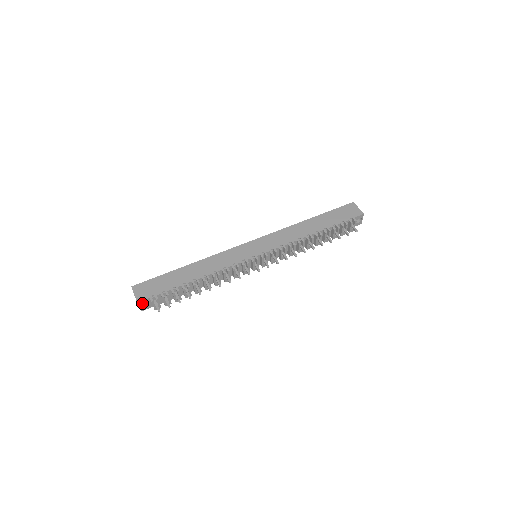
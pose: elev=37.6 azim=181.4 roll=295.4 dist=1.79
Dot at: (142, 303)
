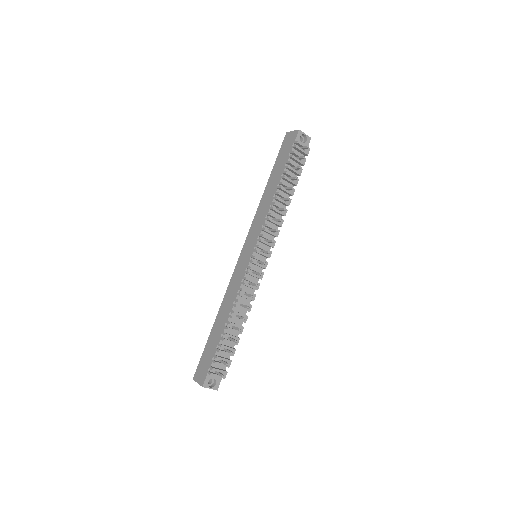
Dot at: (211, 383)
